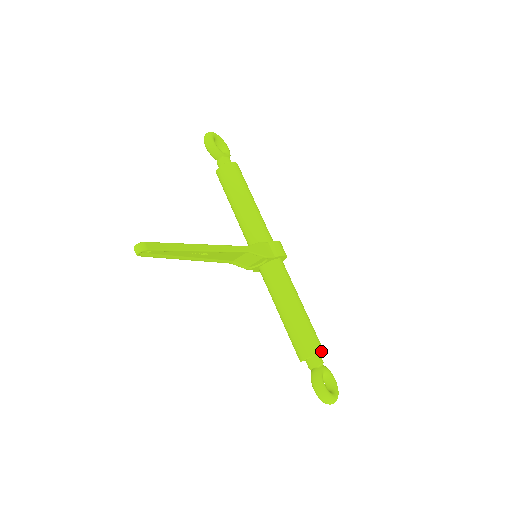
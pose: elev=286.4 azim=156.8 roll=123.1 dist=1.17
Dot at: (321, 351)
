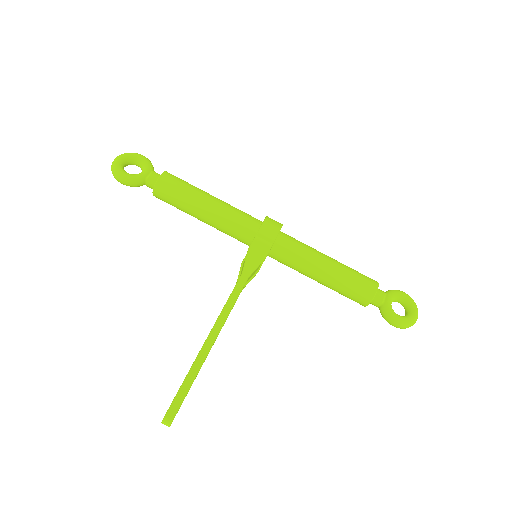
Dot at: (376, 290)
